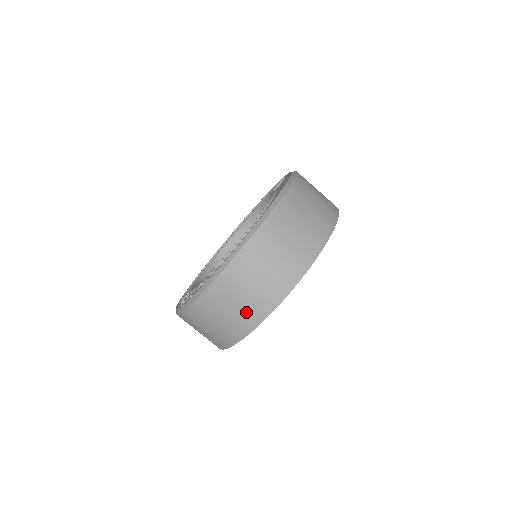
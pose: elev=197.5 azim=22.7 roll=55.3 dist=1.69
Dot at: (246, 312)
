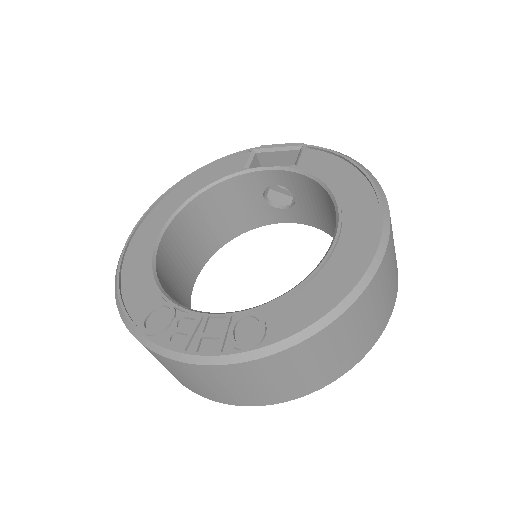
Dot at: (314, 377)
